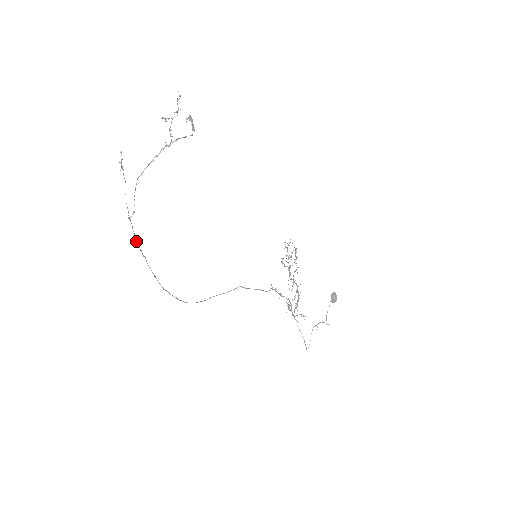
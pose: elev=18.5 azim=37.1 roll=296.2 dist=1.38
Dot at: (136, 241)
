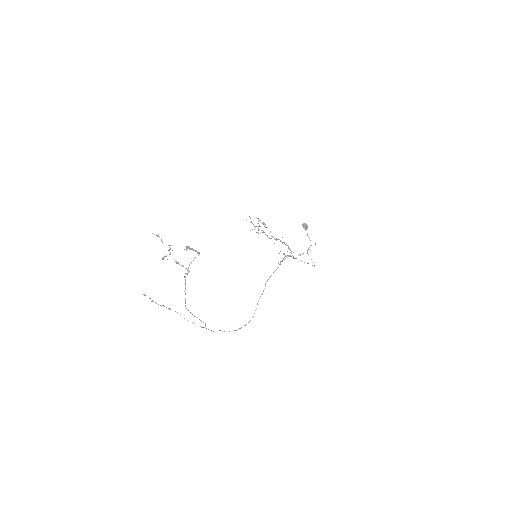
Dot at: occluded
